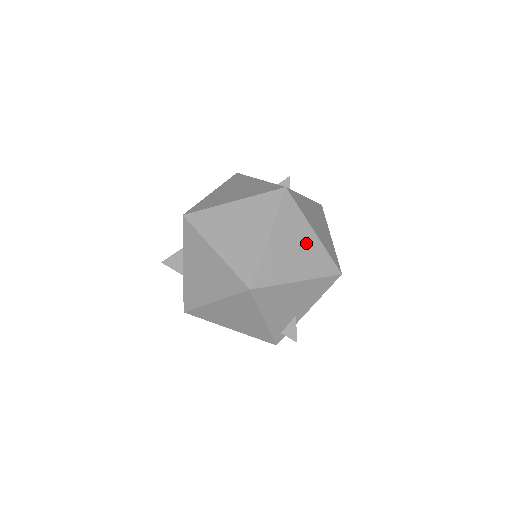
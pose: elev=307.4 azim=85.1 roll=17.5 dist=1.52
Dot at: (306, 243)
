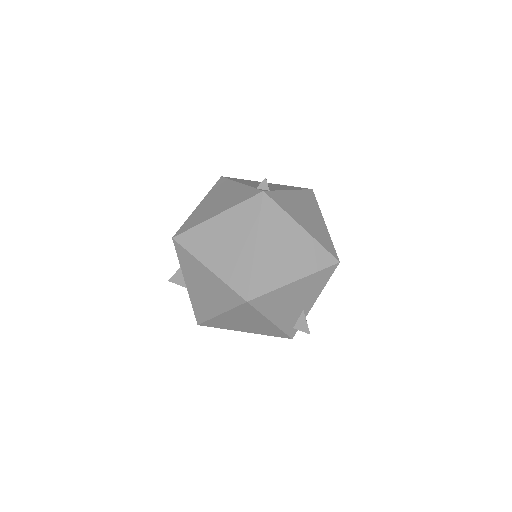
Dot at: (296, 241)
